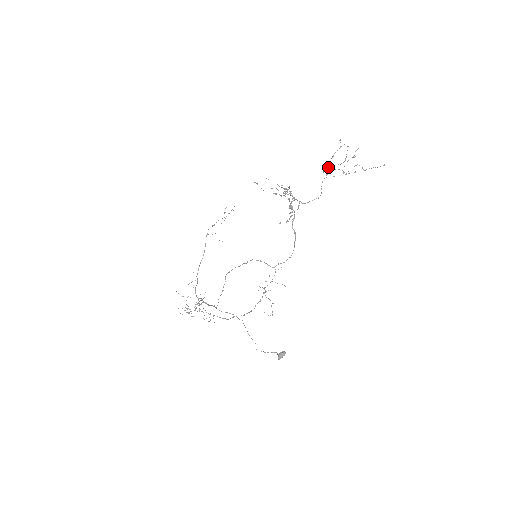
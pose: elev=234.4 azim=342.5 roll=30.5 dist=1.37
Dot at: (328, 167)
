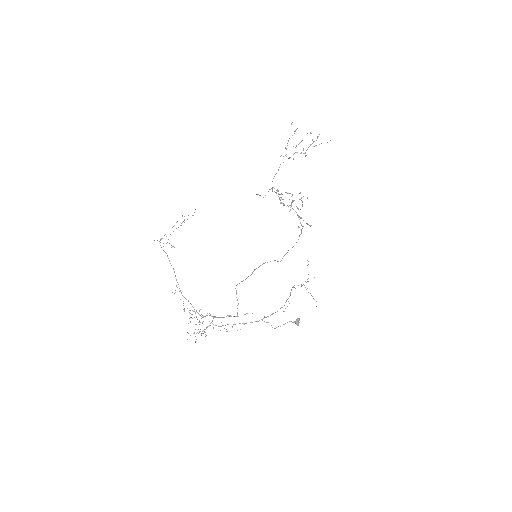
Dot at: occluded
